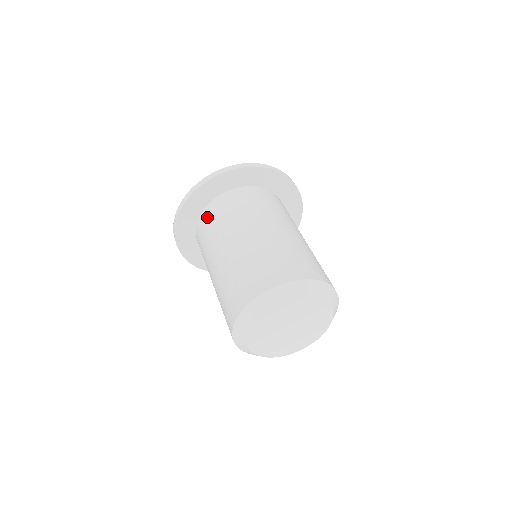
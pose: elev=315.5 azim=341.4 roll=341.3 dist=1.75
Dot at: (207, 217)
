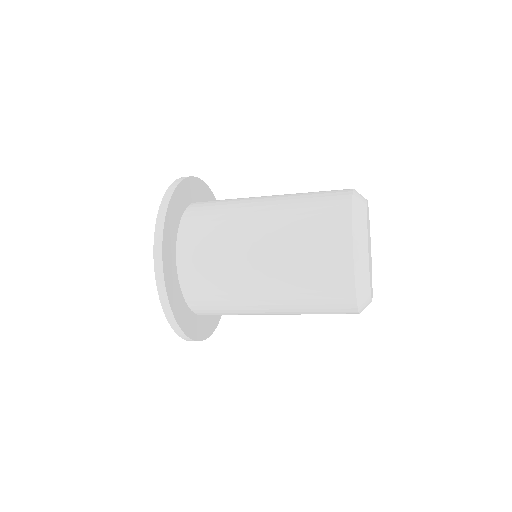
Dot at: (206, 202)
